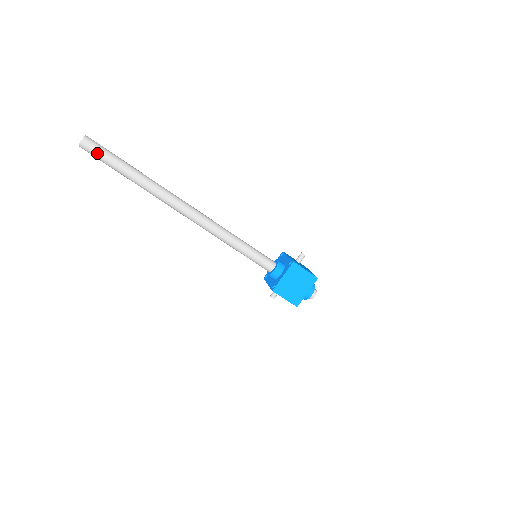
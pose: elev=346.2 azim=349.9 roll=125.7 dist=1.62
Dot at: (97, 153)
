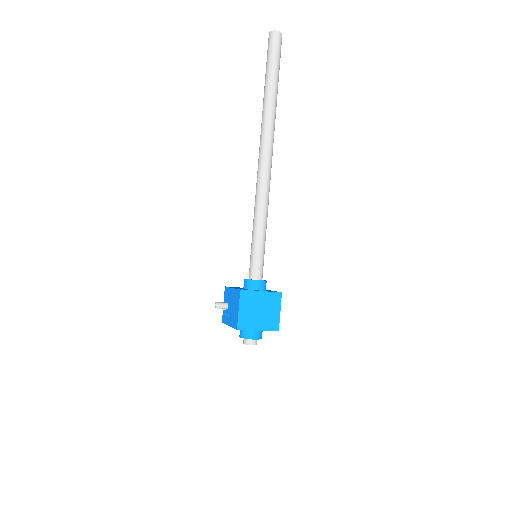
Dot at: (275, 49)
